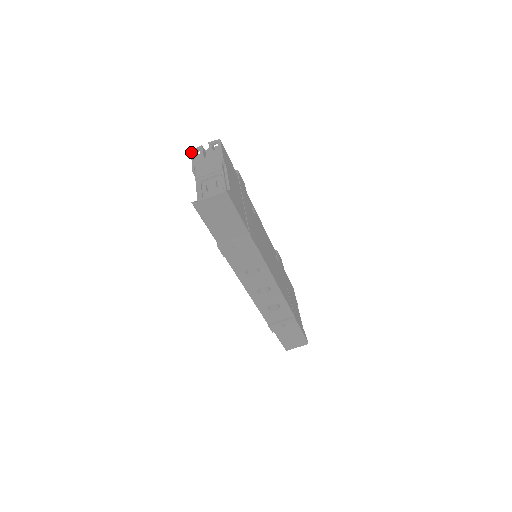
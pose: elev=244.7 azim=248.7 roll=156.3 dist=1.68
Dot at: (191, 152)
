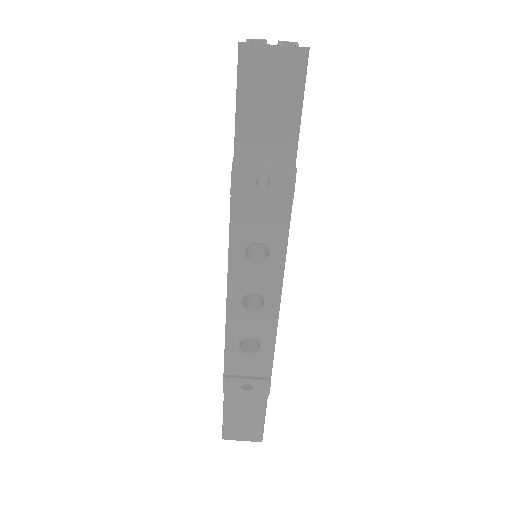
Dot at: occluded
